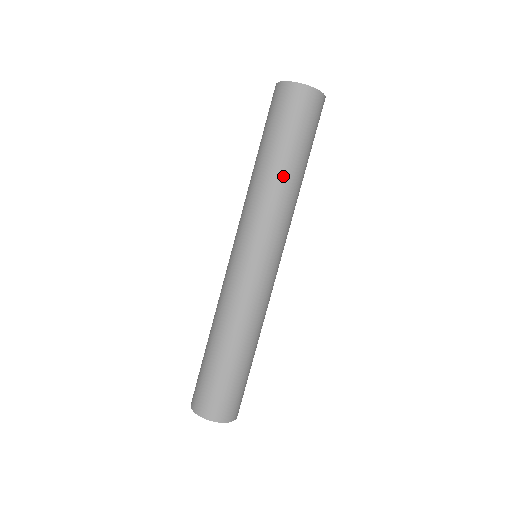
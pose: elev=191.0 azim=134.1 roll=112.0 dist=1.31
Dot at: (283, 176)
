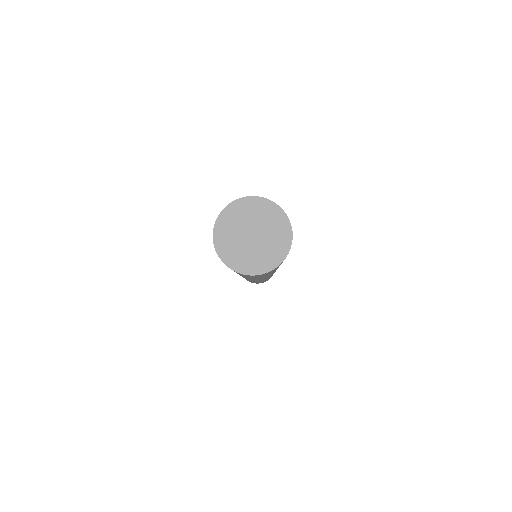
Dot at: occluded
